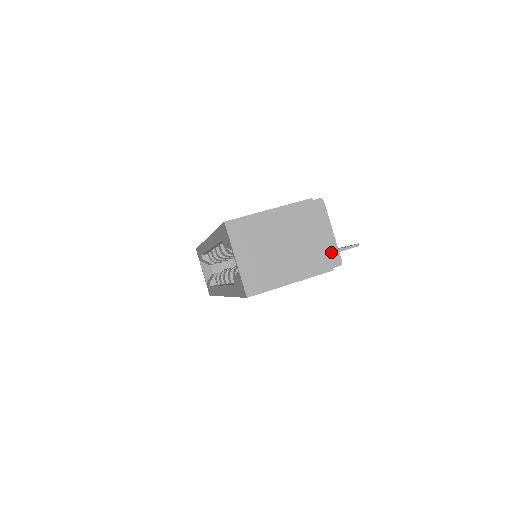
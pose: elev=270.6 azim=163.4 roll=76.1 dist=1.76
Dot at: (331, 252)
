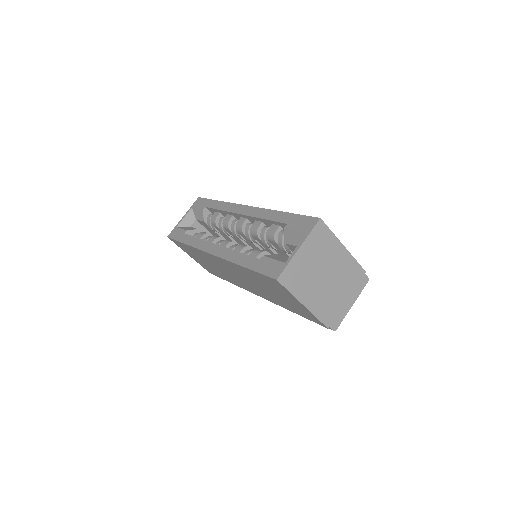
Dot at: (339, 316)
